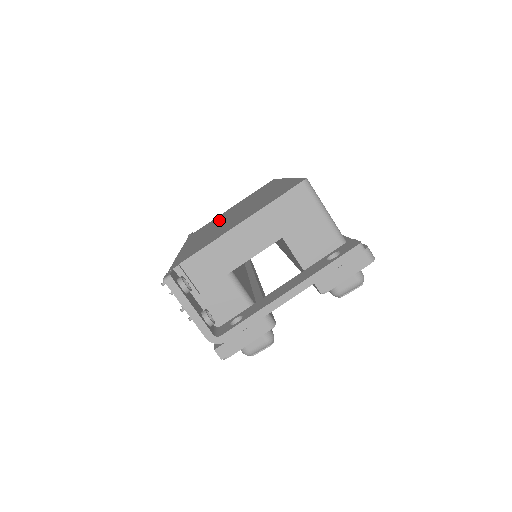
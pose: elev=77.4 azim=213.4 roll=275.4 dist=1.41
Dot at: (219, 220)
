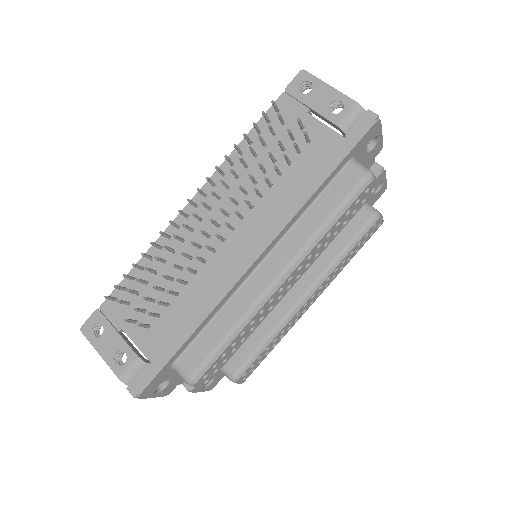
Dot at: occluded
